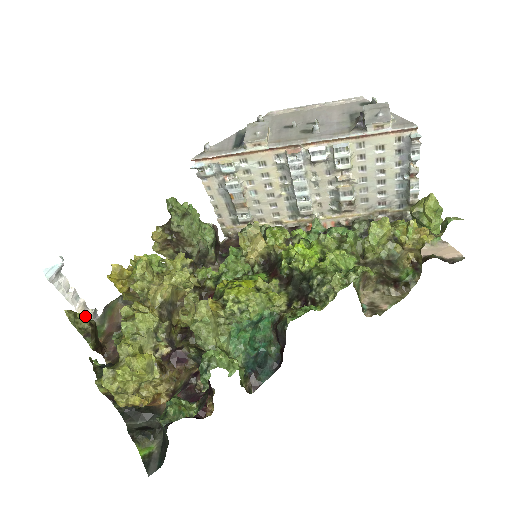
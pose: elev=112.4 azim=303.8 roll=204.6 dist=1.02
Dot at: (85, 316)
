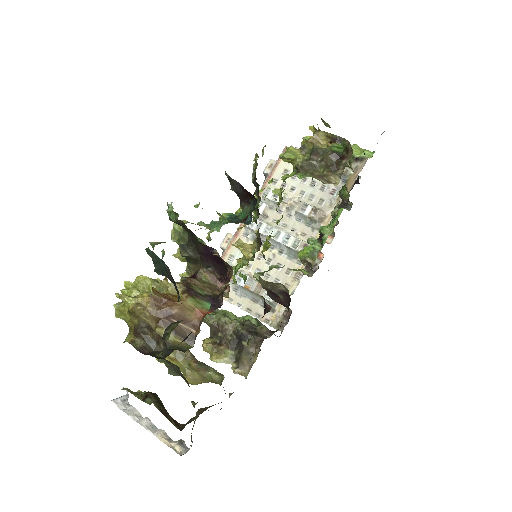
Dot at: (169, 445)
